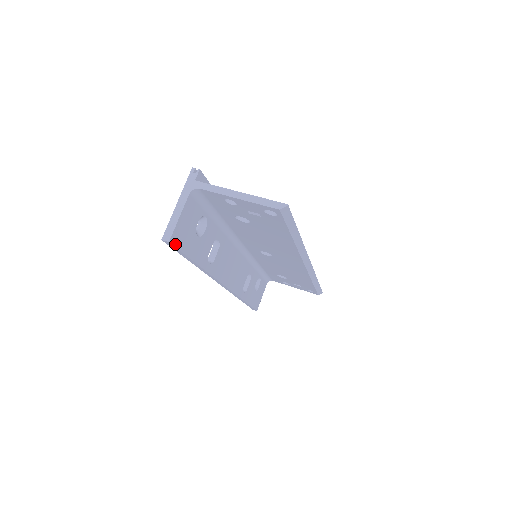
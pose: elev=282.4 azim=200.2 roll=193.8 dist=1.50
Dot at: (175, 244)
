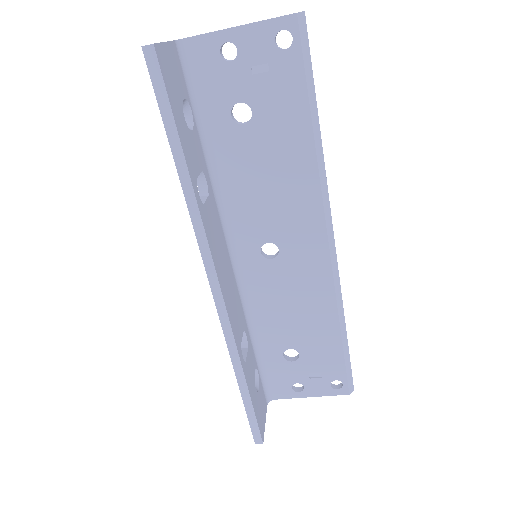
Dot at: (160, 66)
